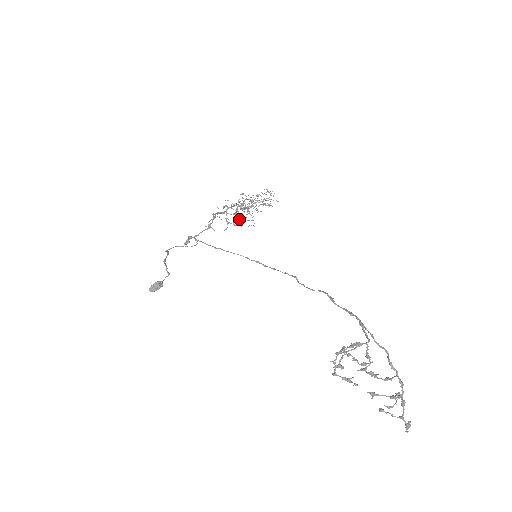
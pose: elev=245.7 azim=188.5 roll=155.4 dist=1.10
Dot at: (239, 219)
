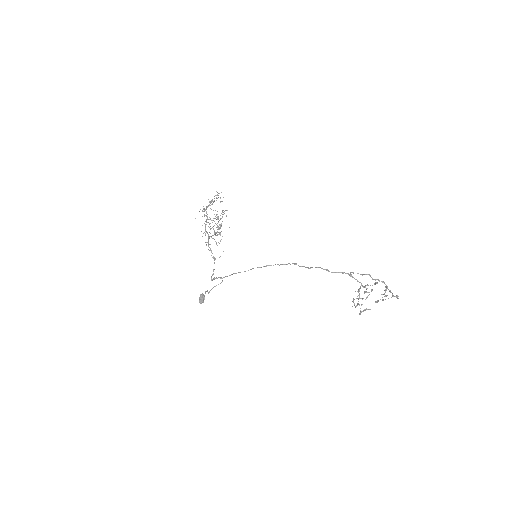
Dot at: (219, 233)
